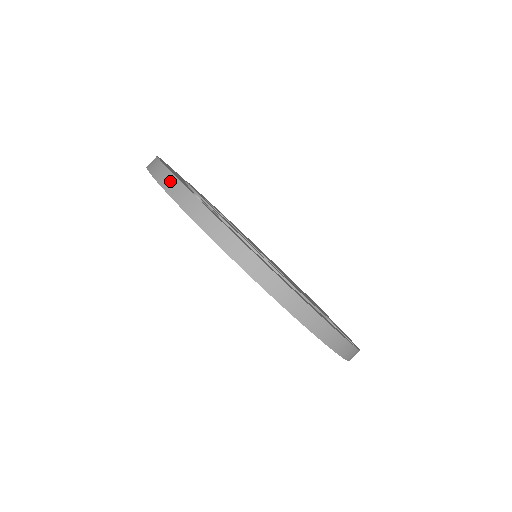
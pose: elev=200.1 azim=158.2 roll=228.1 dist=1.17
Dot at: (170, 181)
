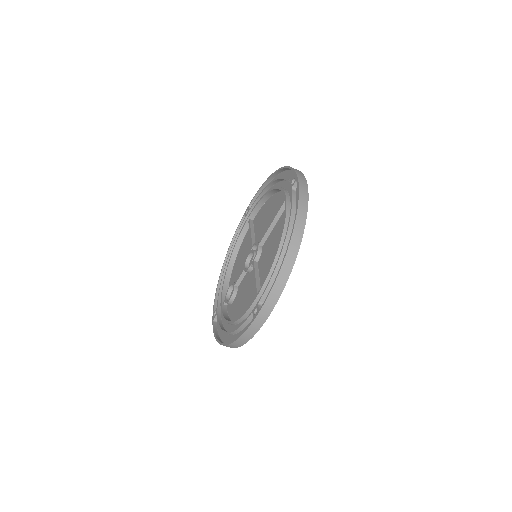
Dot at: (299, 171)
